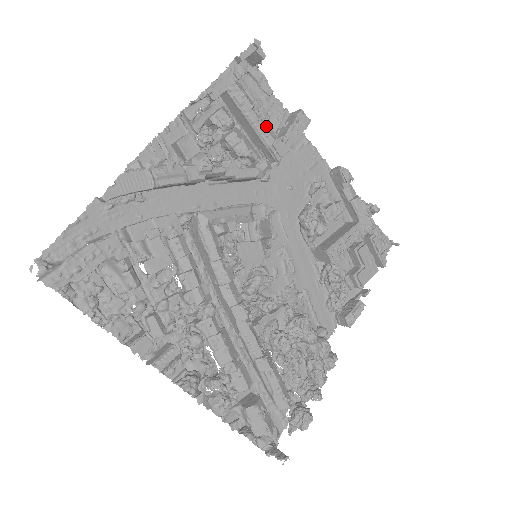
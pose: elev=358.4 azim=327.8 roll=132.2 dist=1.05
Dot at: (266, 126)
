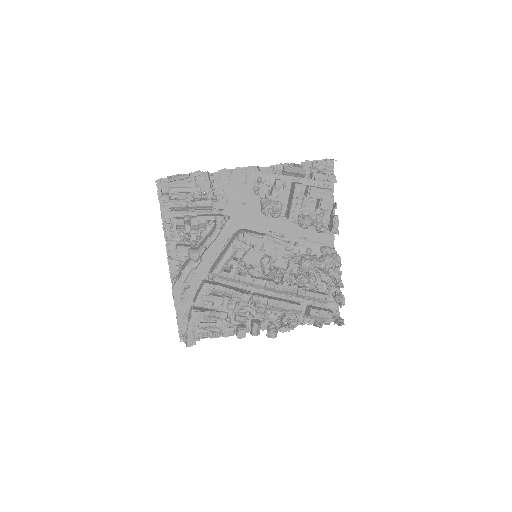
Dot at: (202, 204)
